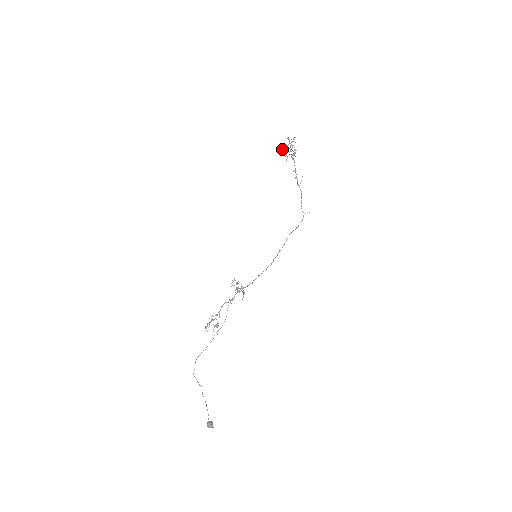
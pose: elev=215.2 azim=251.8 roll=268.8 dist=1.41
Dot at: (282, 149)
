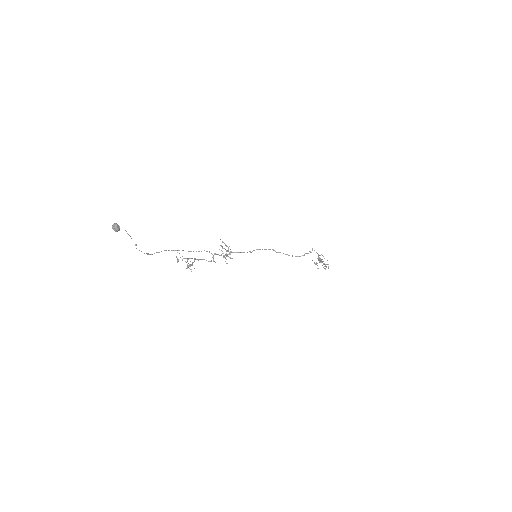
Dot at: occluded
